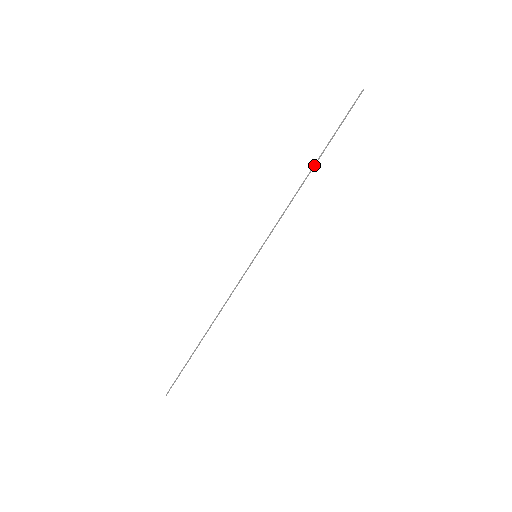
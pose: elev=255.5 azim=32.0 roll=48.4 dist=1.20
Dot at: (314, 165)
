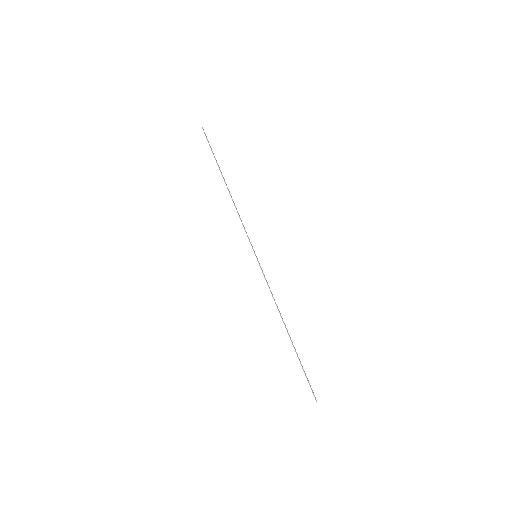
Dot at: (224, 181)
